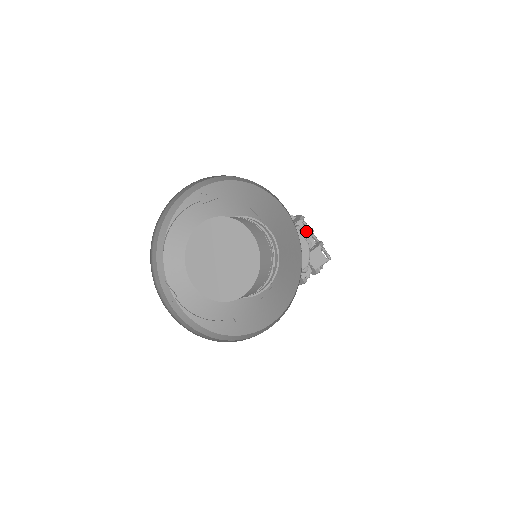
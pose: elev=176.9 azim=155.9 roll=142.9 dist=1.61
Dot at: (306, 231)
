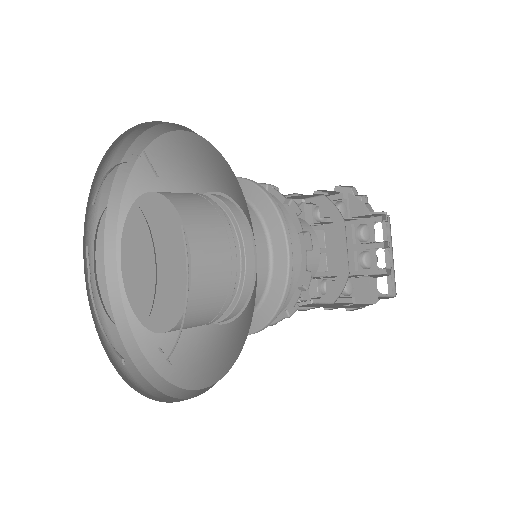
Dot at: occluded
